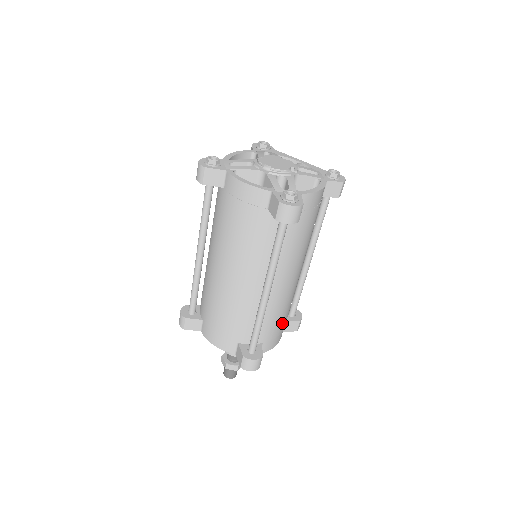
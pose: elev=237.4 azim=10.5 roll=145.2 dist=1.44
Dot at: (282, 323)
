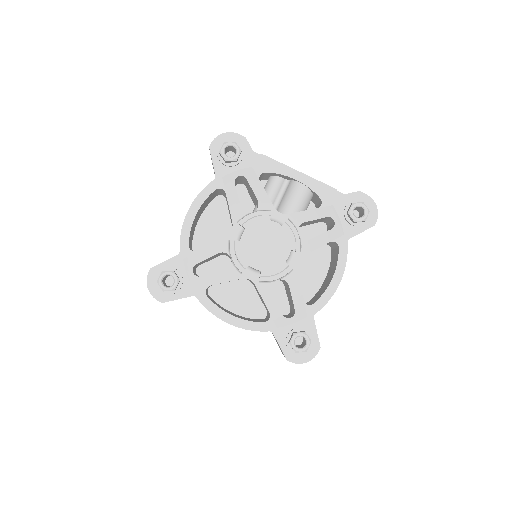
Dot at: occluded
